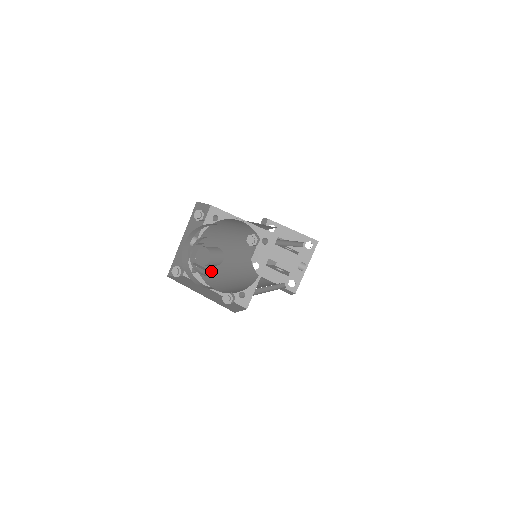
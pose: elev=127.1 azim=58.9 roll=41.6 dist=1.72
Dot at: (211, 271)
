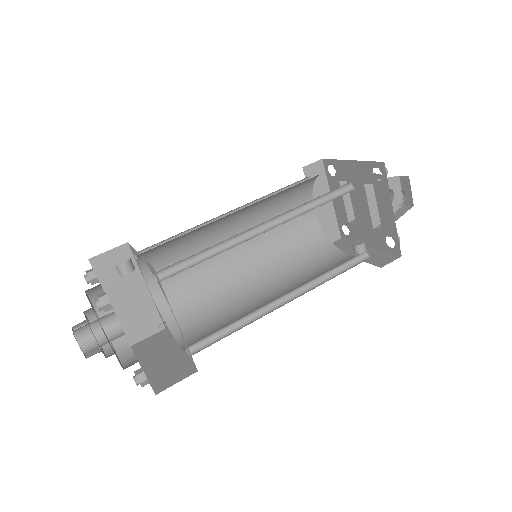
Dot at: (174, 247)
